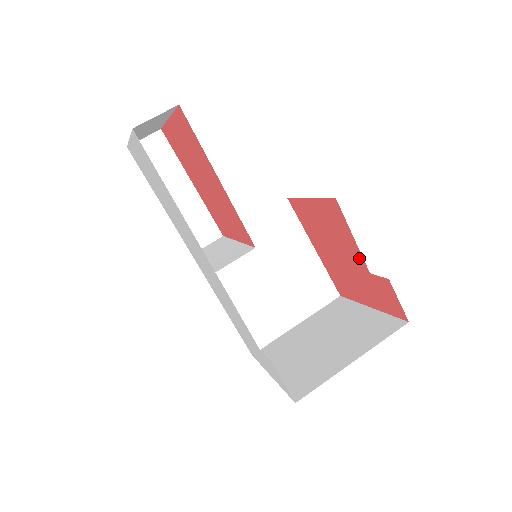
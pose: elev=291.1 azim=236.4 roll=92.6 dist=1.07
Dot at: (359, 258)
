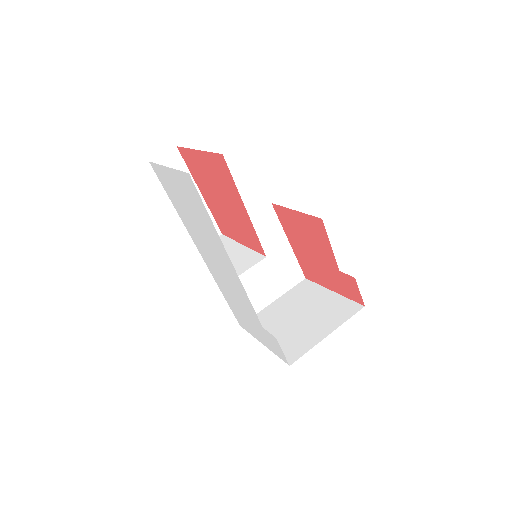
Dot at: (332, 259)
